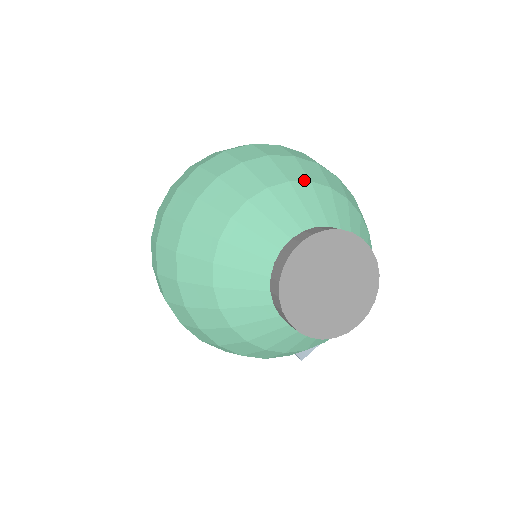
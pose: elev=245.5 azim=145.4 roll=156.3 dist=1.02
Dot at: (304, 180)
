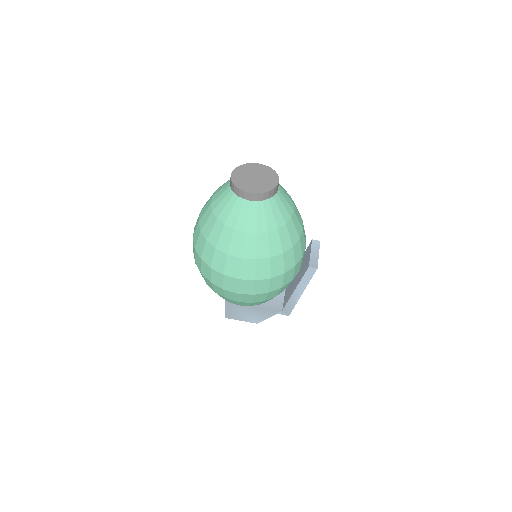
Dot at: occluded
